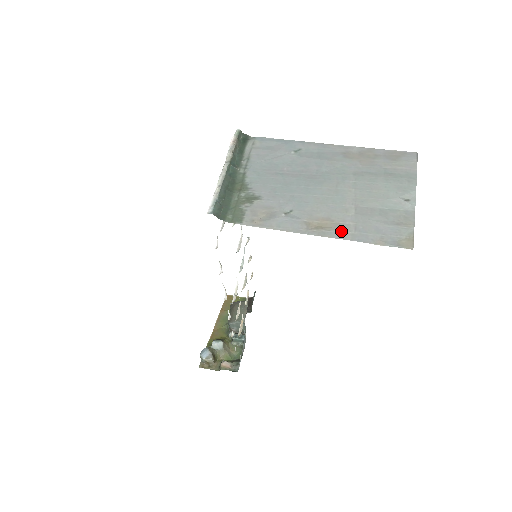
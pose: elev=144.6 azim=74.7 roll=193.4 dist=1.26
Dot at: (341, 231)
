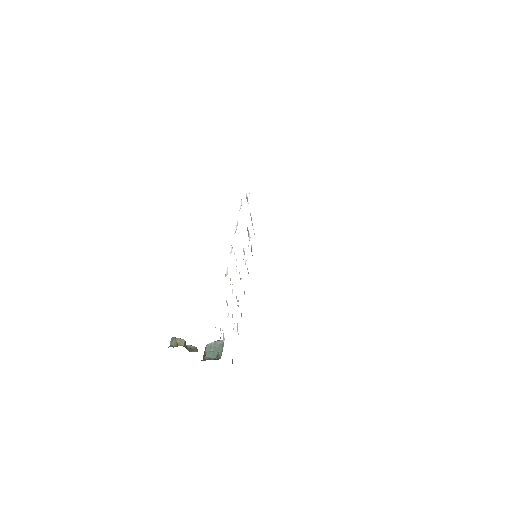
Dot at: occluded
